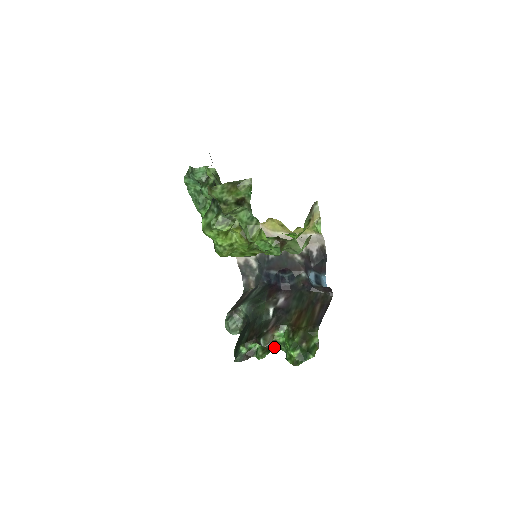
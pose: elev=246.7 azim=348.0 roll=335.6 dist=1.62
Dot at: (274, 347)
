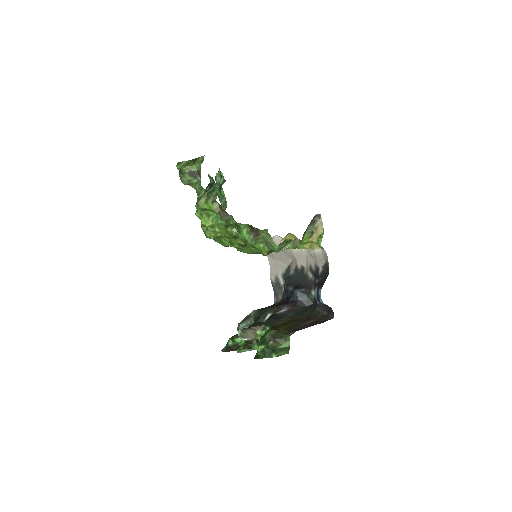
Dot at: (256, 347)
